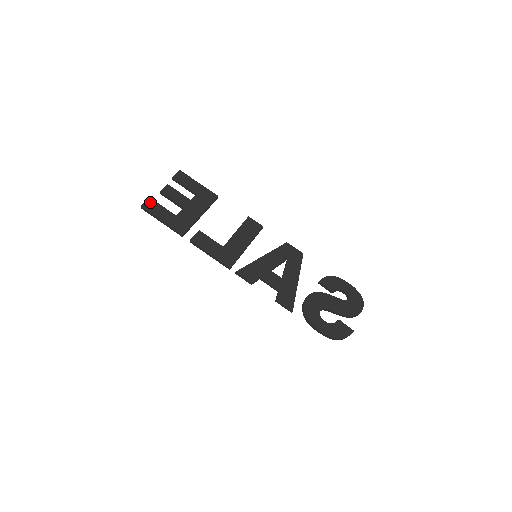
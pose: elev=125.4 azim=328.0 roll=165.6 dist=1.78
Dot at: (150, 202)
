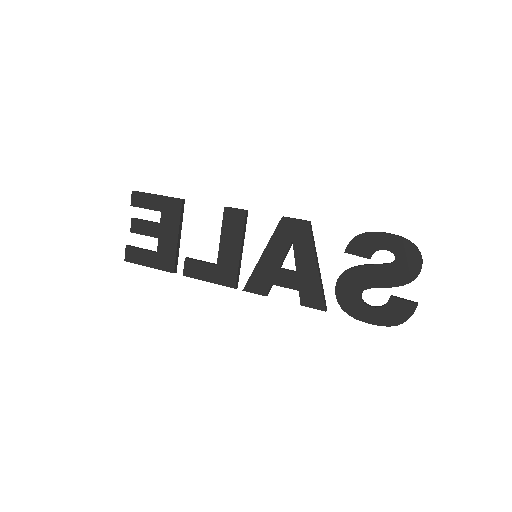
Dot at: (129, 251)
